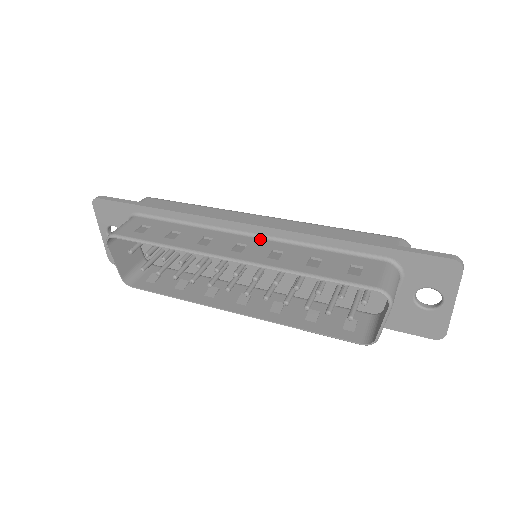
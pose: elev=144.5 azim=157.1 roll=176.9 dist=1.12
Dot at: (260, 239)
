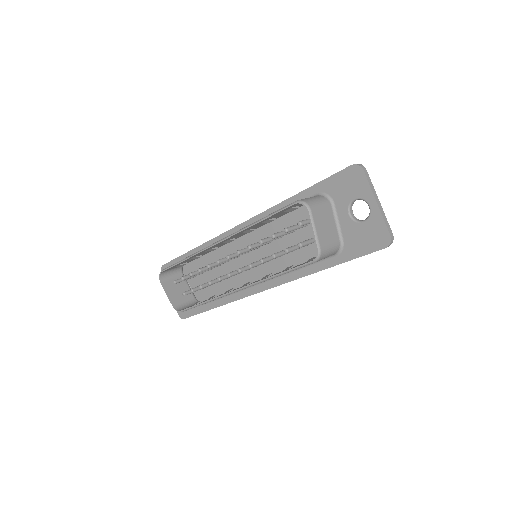
Dot at: occluded
